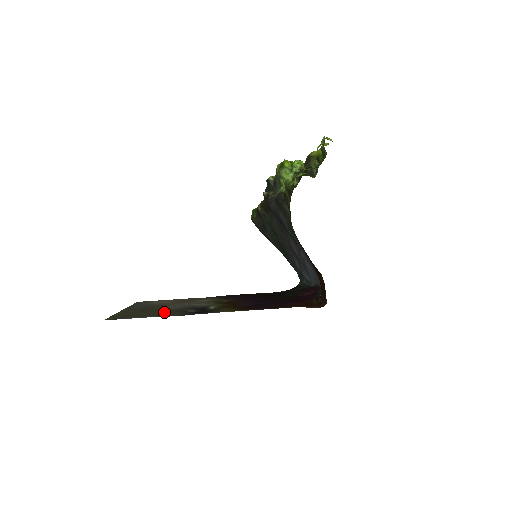
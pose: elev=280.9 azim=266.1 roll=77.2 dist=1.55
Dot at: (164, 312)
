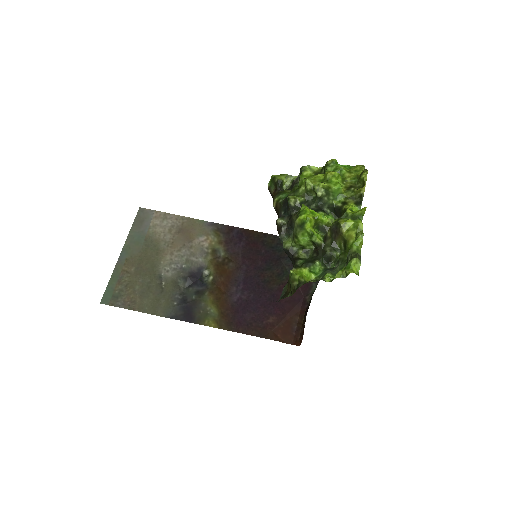
Dot at: (157, 292)
